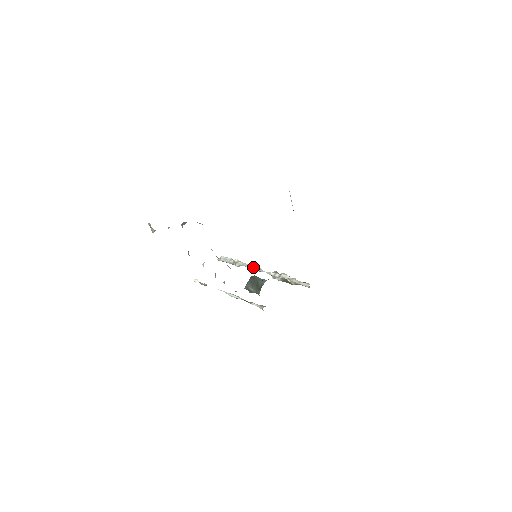
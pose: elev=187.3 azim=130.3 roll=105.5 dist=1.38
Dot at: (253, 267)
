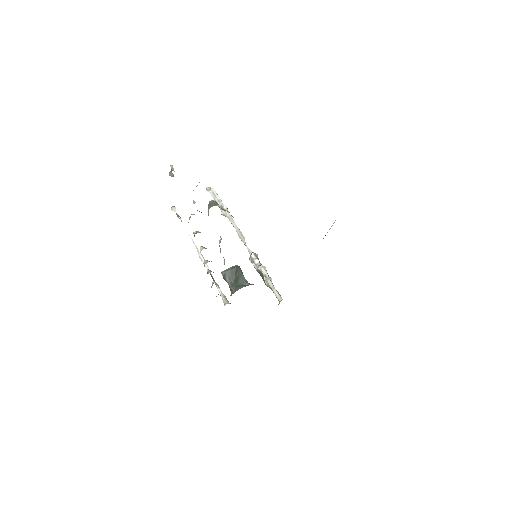
Dot at: (238, 230)
